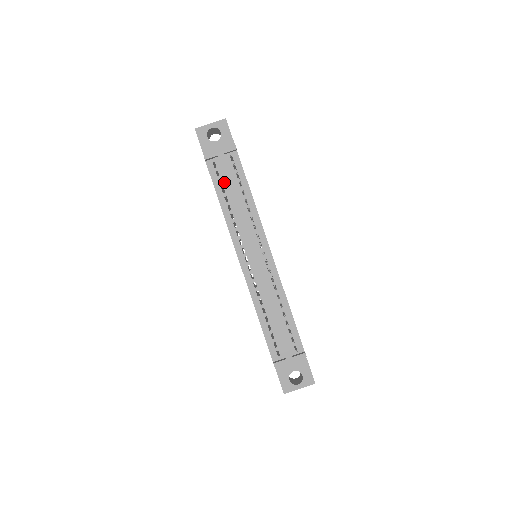
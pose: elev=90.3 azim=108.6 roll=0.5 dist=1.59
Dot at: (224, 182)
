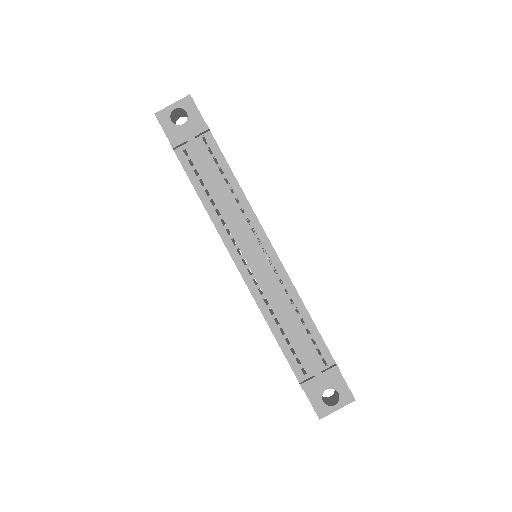
Dot at: (201, 172)
